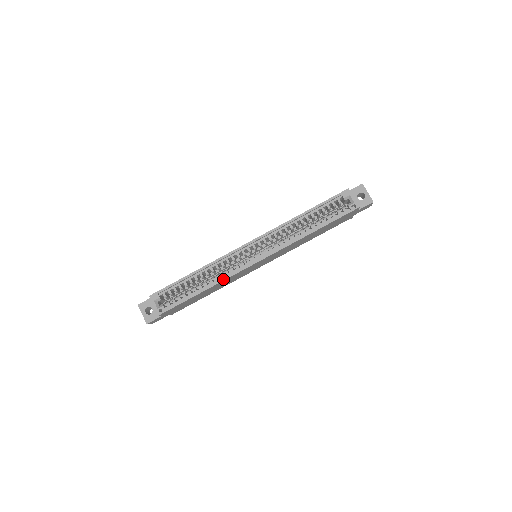
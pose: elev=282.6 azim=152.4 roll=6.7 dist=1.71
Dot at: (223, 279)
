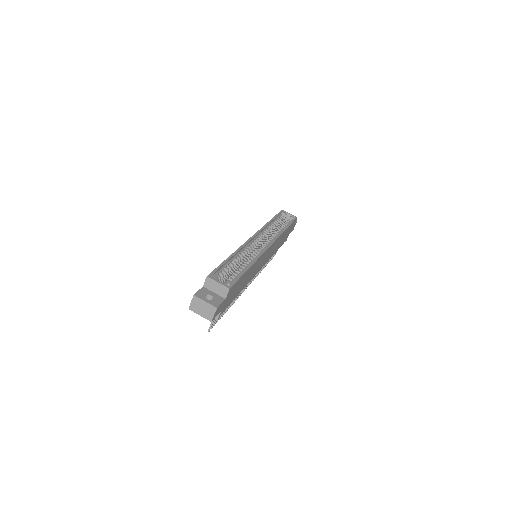
Dot at: (257, 257)
